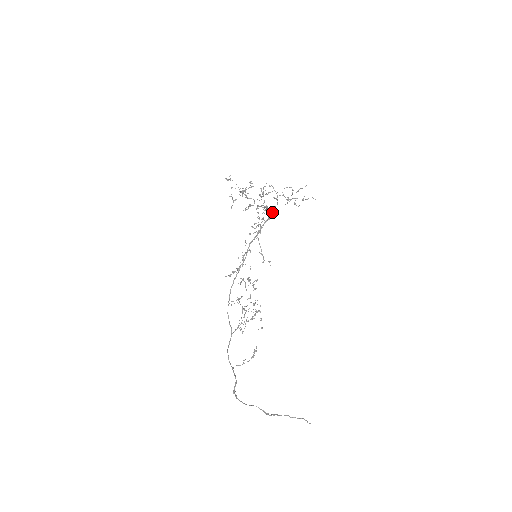
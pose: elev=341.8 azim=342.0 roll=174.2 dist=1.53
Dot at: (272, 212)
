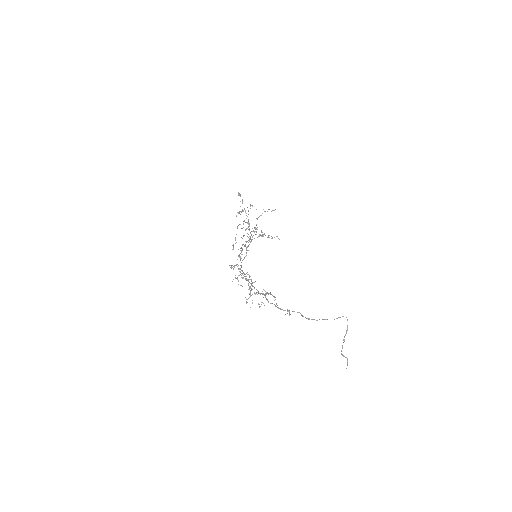
Dot at: (262, 232)
